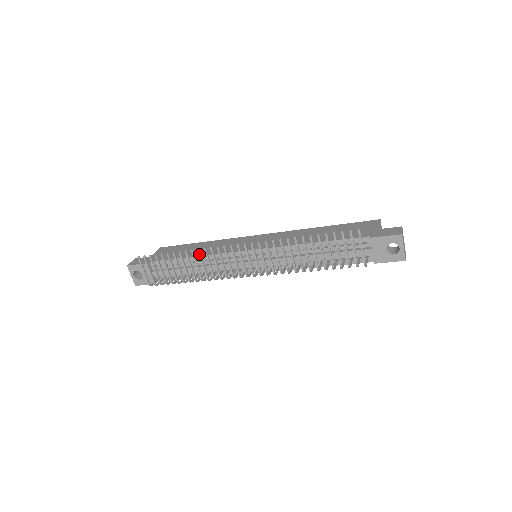
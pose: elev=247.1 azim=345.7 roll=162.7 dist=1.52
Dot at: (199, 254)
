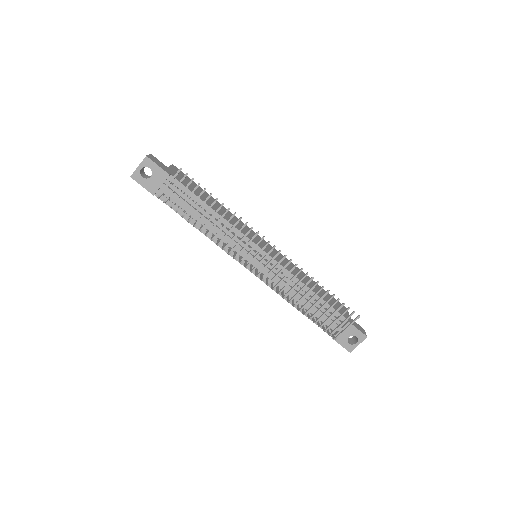
Dot at: (237, 222)
